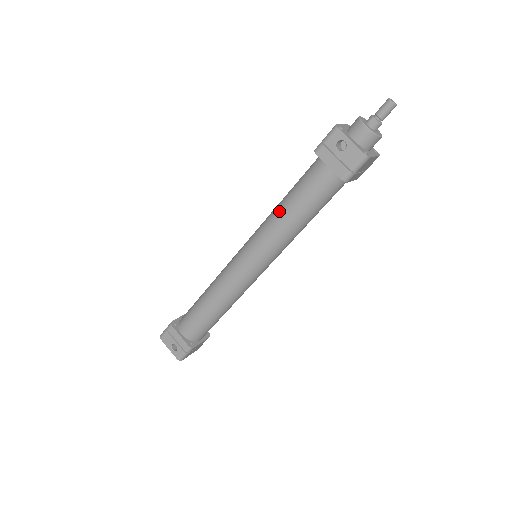
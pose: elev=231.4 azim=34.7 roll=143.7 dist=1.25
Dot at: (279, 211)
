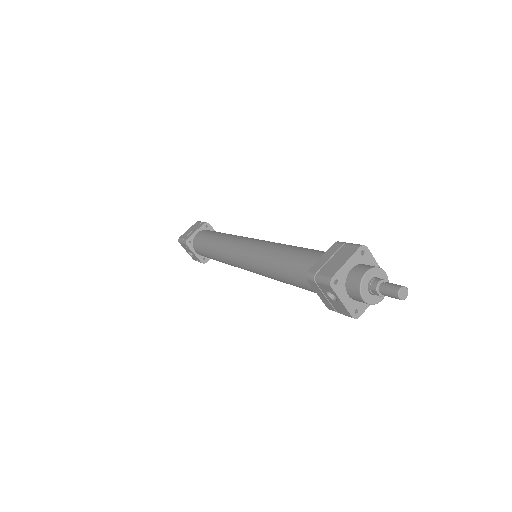
Dot at: (272, 268)
